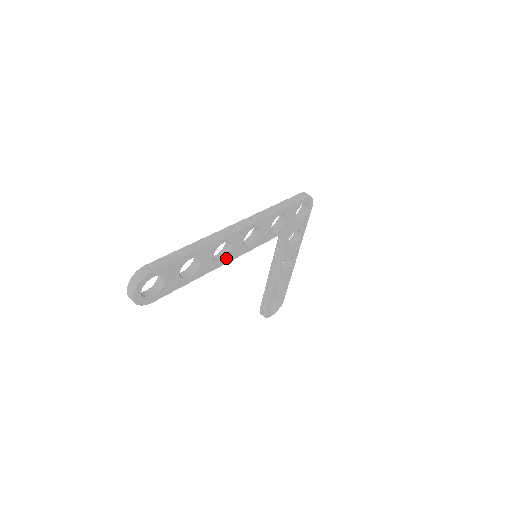
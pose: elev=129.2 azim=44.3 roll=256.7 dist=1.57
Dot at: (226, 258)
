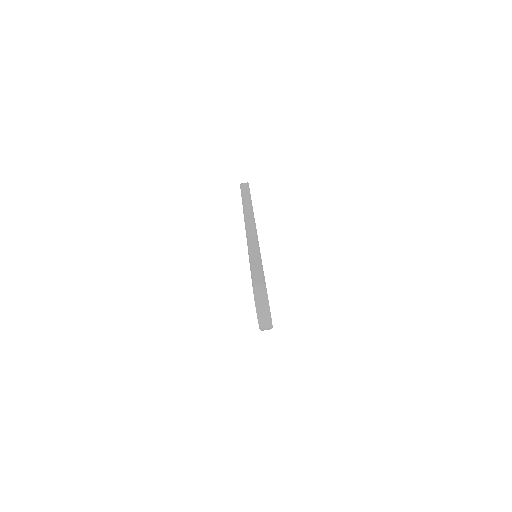
Dot at: occluded
